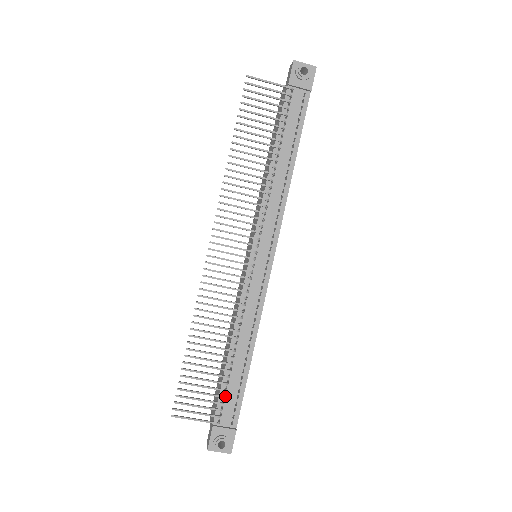
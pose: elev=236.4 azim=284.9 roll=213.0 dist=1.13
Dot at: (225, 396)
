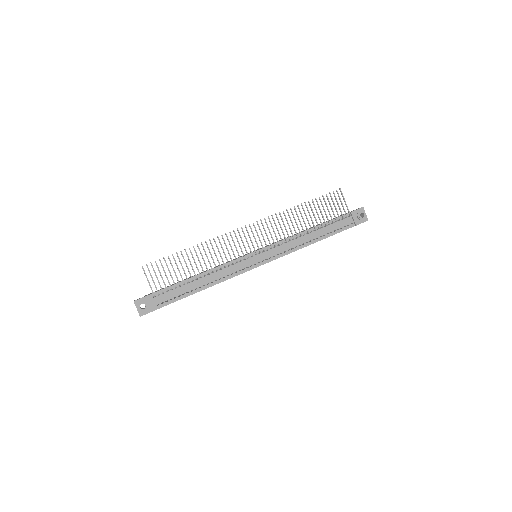
Dot at: (172, 289)
